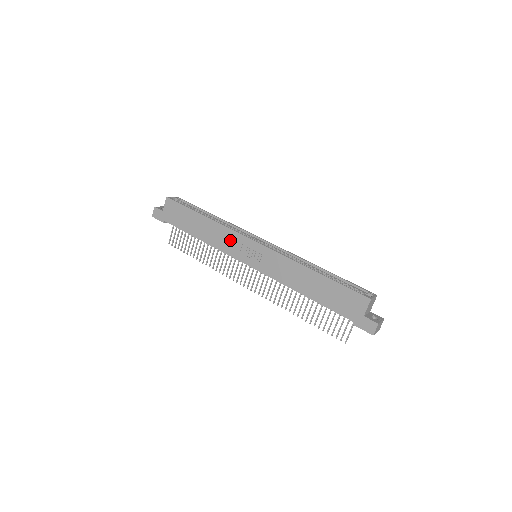
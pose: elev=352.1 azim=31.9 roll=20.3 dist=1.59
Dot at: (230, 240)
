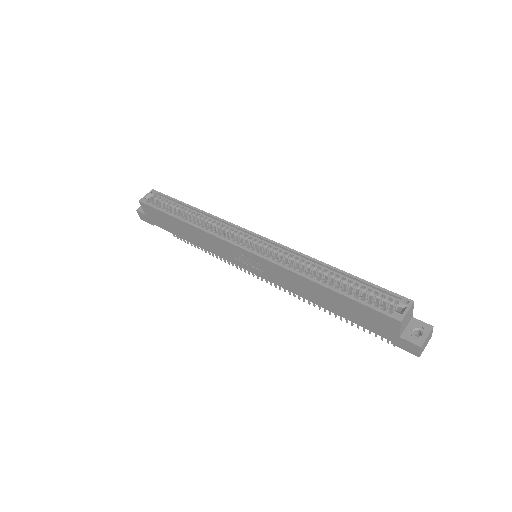
Dot at: (219, 246)
